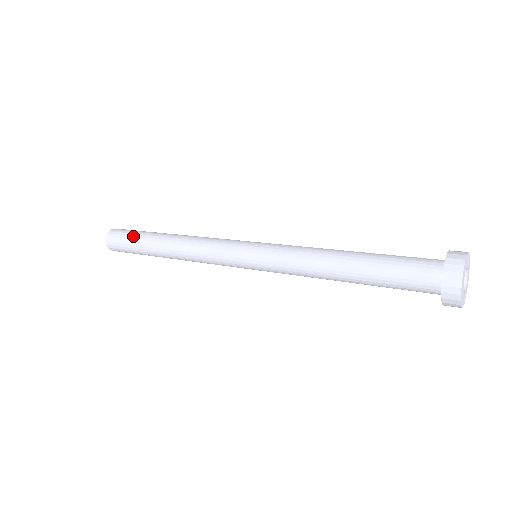
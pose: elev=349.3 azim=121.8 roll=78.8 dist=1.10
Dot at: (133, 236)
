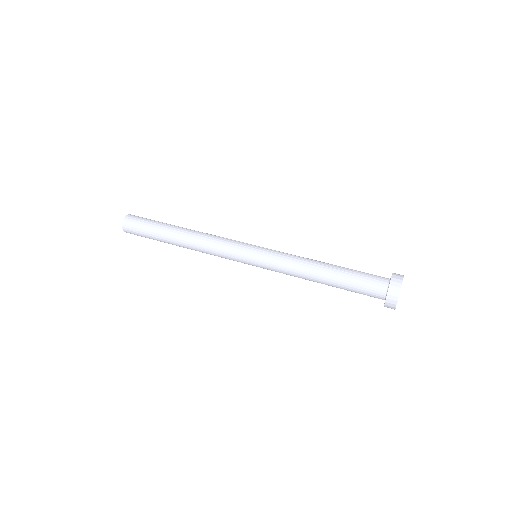
Dot at: (149, 238)
